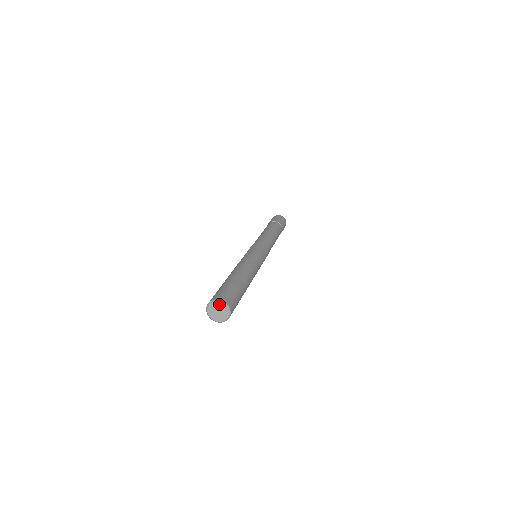
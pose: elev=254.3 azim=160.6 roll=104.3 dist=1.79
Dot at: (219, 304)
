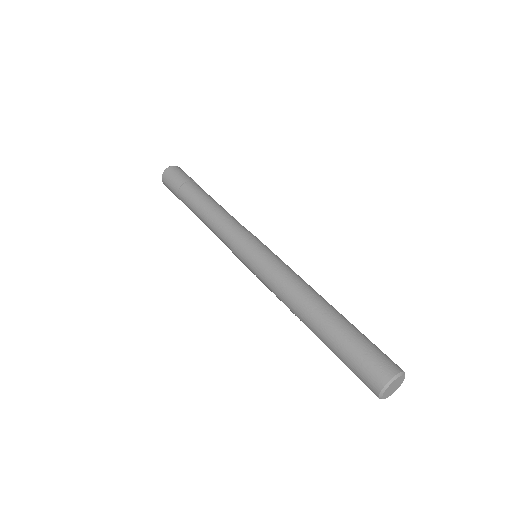
Dot at: (401, 378)
